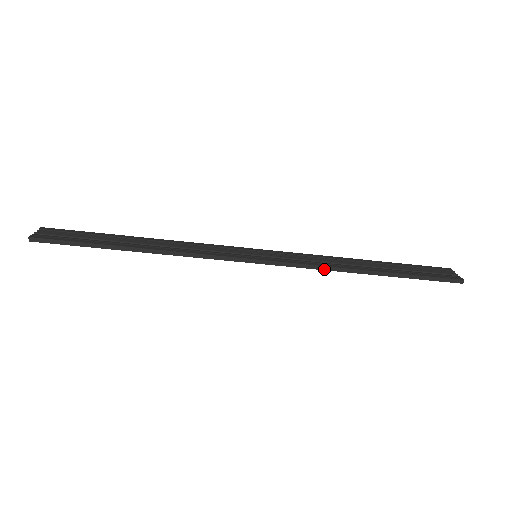
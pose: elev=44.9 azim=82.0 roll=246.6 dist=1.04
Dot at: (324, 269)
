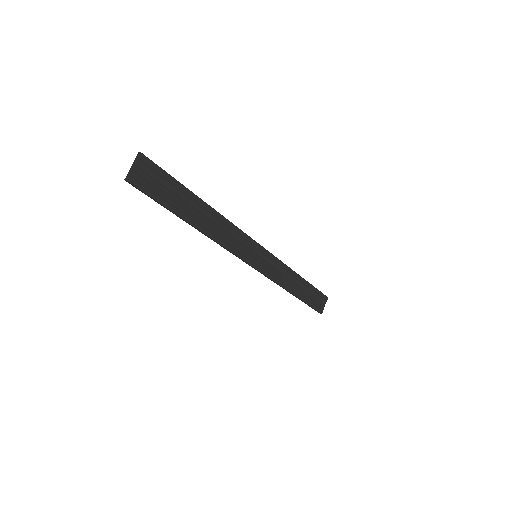
Dot at: (277, 284)
